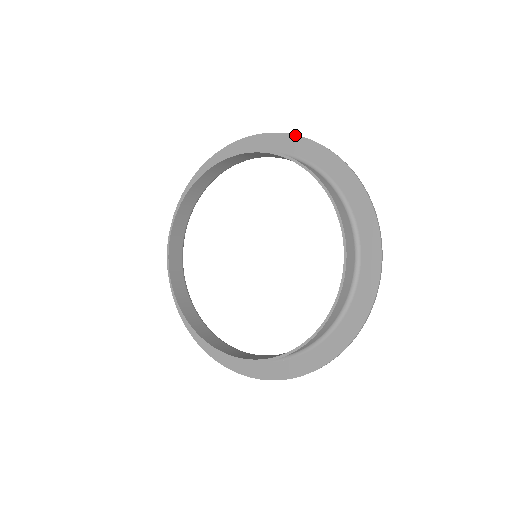
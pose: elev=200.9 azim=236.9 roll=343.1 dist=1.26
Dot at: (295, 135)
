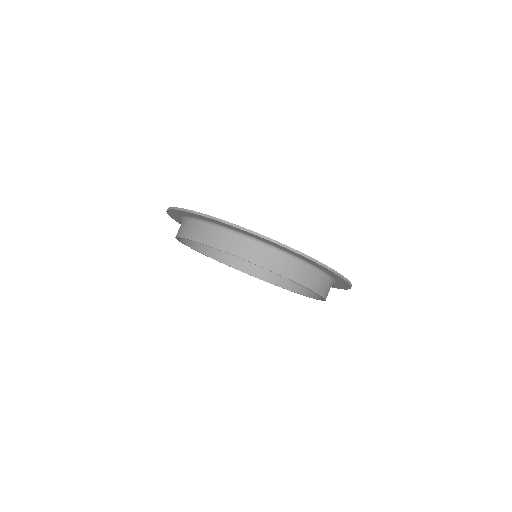
Dot at: (214, 220)
